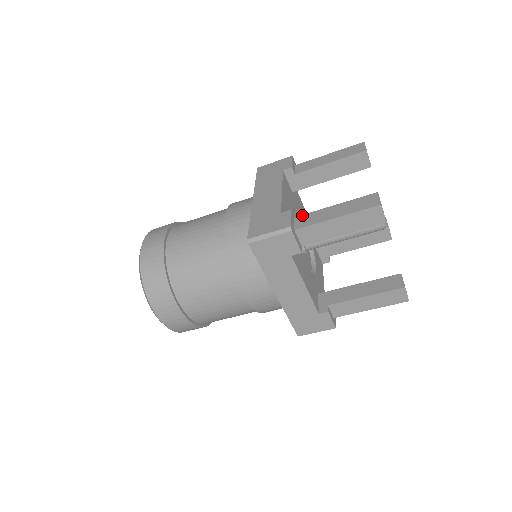
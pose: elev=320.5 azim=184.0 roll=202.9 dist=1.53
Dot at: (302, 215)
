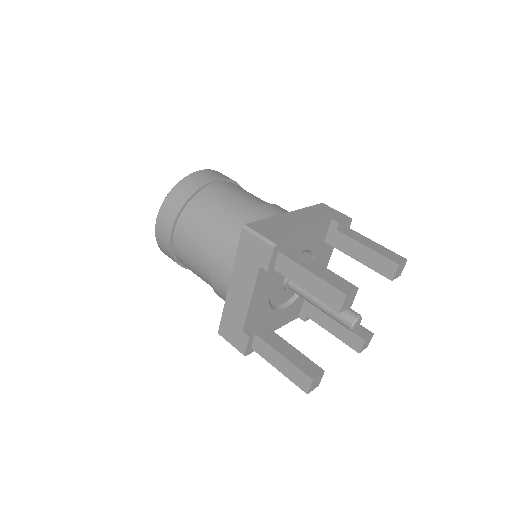
Dot at: (297, 250)
